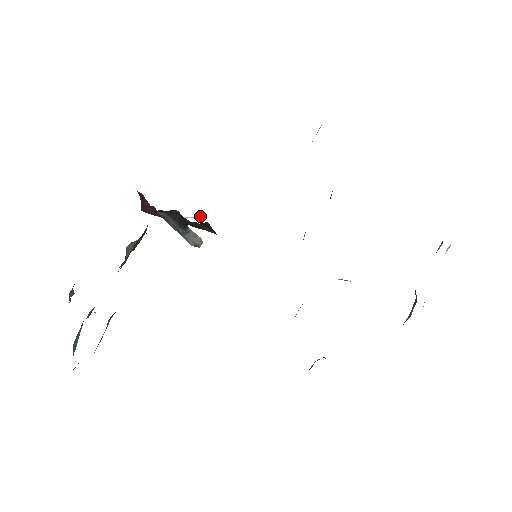
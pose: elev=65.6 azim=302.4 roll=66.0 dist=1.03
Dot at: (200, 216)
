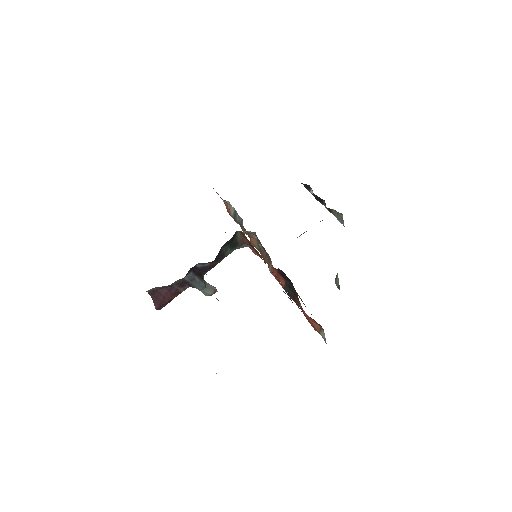
Dot at: occluded
